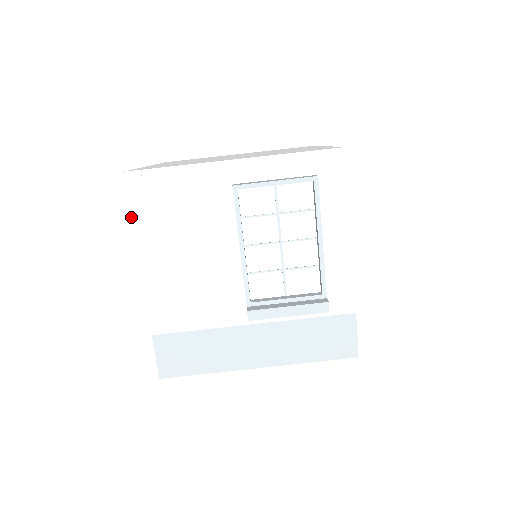
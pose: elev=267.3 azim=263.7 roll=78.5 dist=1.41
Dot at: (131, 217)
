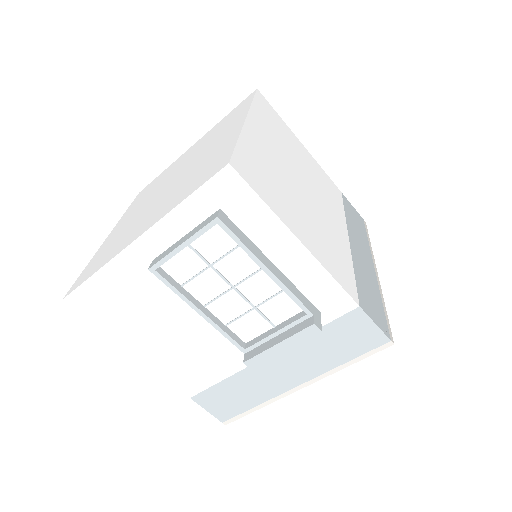
Dot at: (99, 327)
